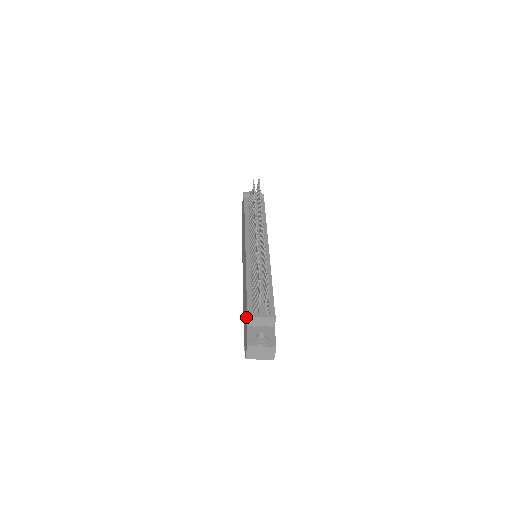
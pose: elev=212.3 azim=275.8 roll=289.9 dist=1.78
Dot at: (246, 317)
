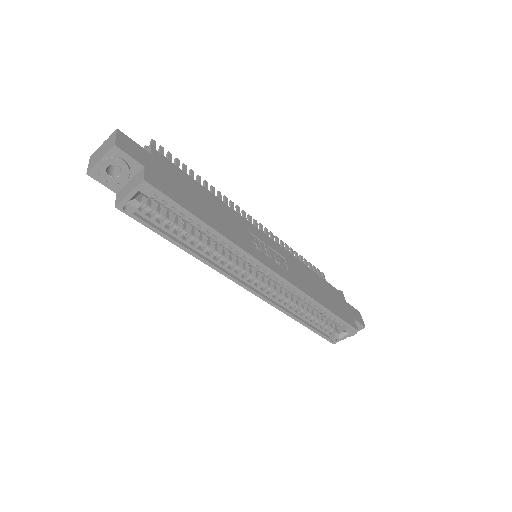
Dot at: occluded
